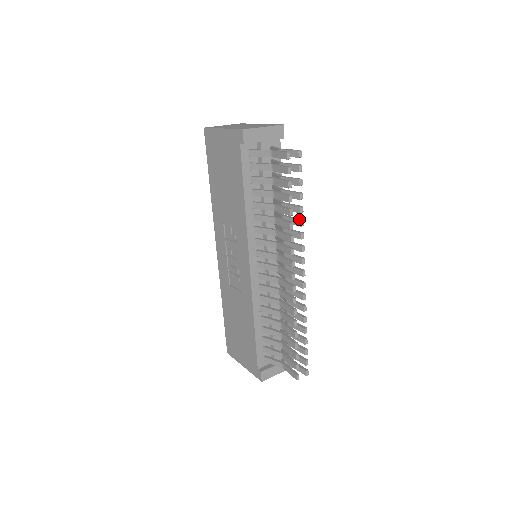
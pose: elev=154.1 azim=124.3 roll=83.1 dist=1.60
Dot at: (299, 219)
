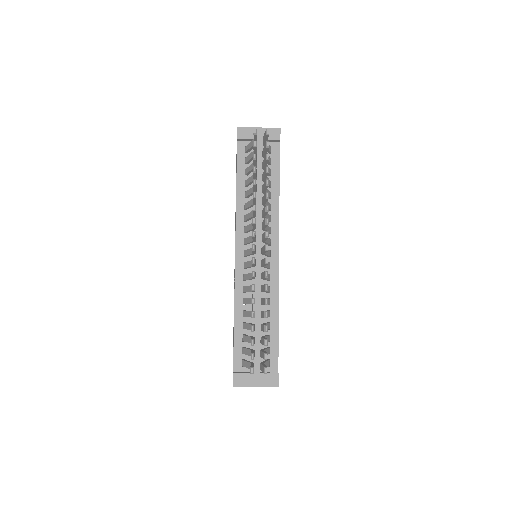
Dot at: (266, 192)
